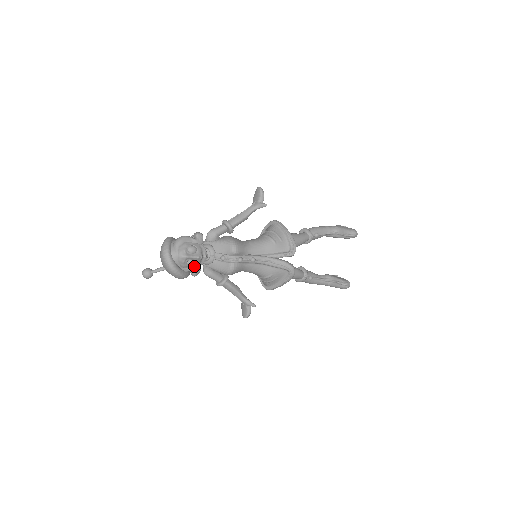
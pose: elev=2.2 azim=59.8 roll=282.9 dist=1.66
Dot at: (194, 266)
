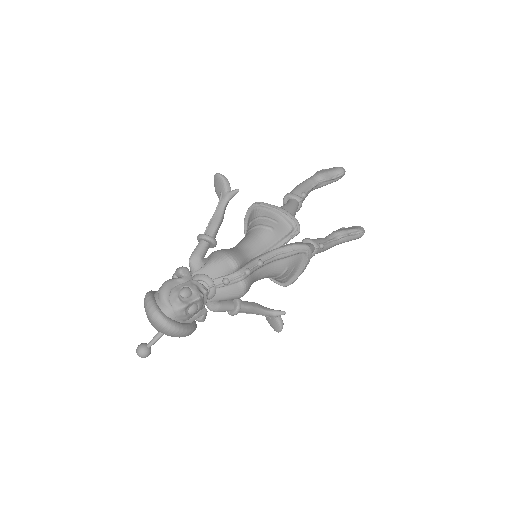
Dot at: (198, 311)
